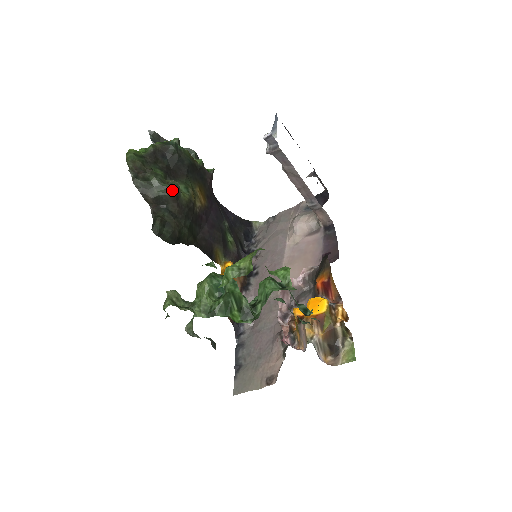
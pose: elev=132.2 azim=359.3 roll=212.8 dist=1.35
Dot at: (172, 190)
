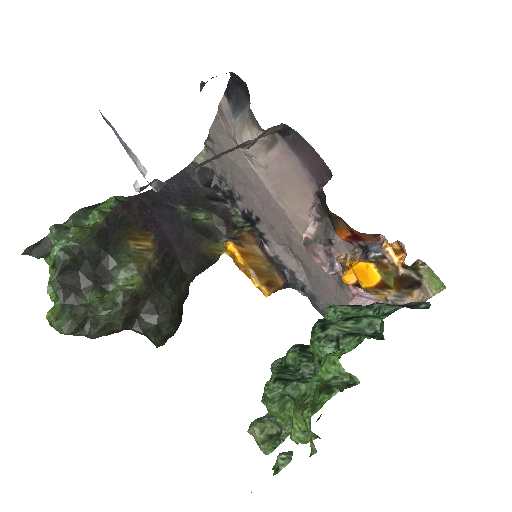
Dot at: (126, 305)
